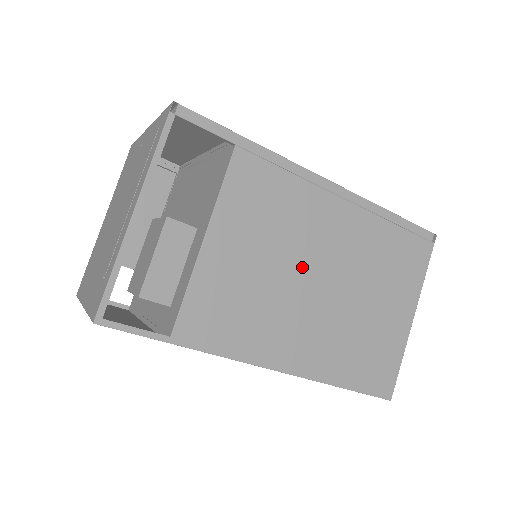
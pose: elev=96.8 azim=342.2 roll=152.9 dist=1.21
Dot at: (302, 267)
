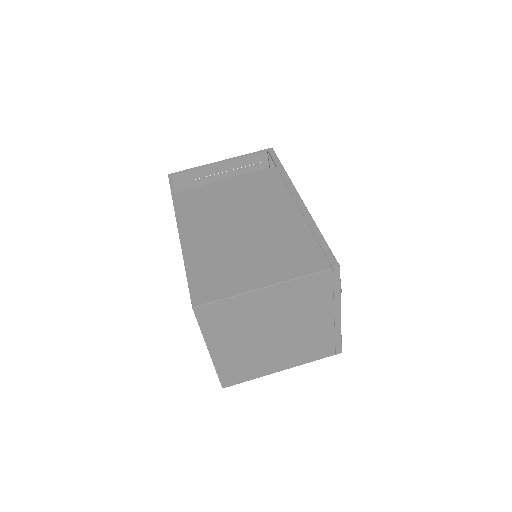
Dot at: (244, 213)
